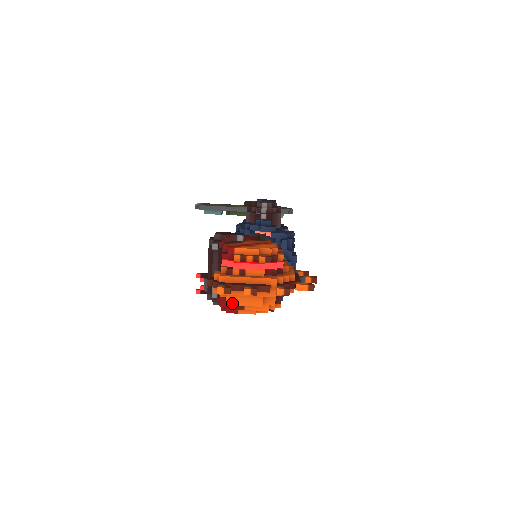
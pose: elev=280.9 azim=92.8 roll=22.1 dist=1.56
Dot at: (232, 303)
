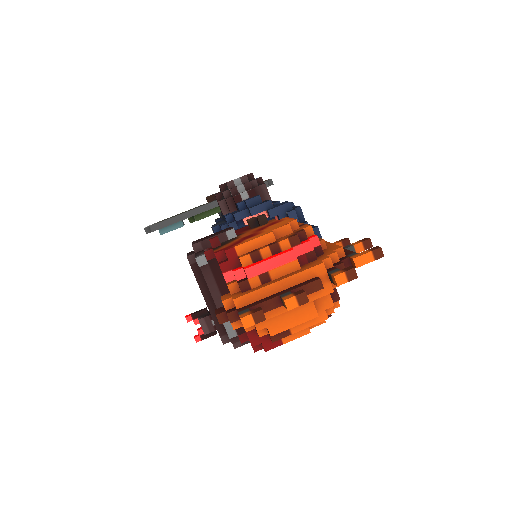
Dot at: (270, 333)
